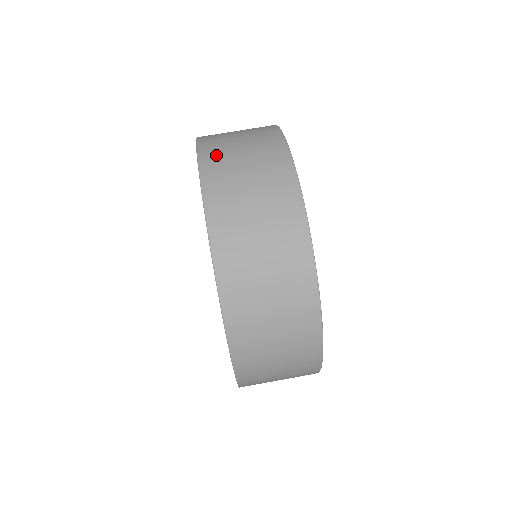
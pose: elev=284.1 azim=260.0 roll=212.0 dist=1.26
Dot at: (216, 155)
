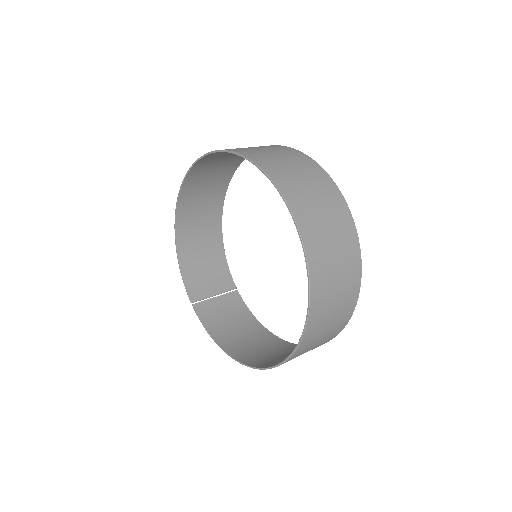
Dot at: (199, 169)
